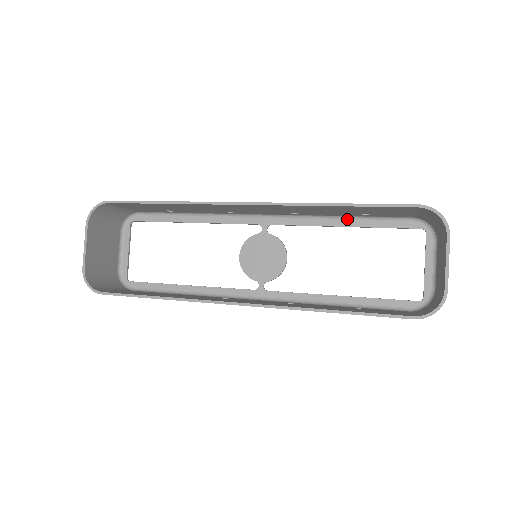
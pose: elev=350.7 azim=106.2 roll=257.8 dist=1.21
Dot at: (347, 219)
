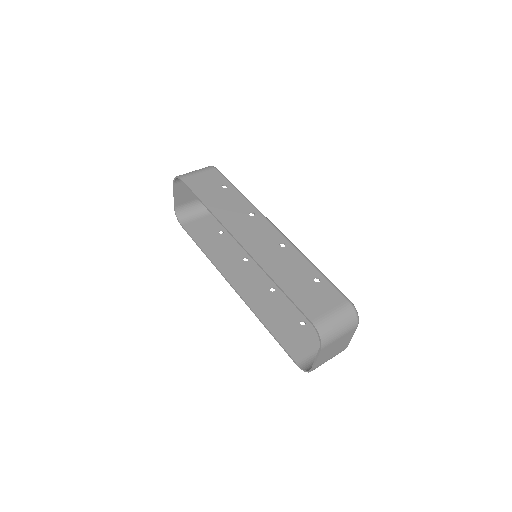
Dot at: (315, 268)
